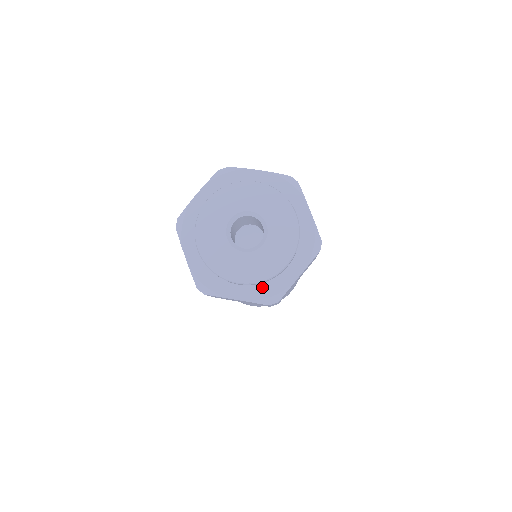
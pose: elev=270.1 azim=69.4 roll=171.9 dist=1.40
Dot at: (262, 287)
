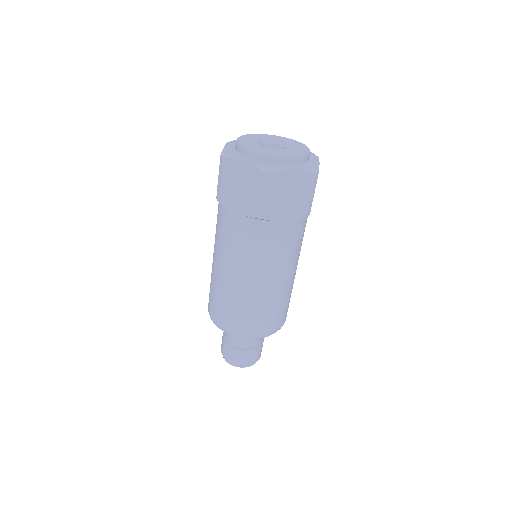
Dot at: (265, 164)
